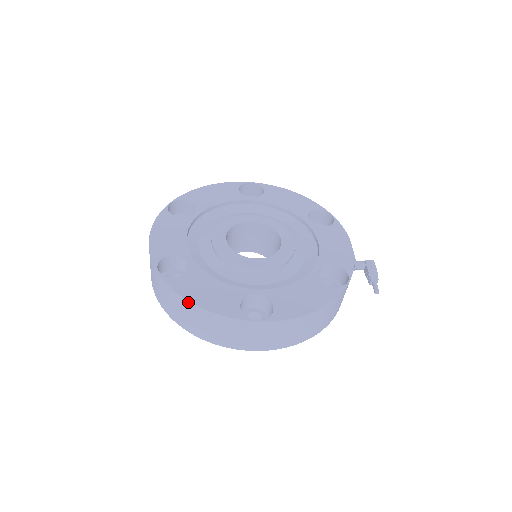
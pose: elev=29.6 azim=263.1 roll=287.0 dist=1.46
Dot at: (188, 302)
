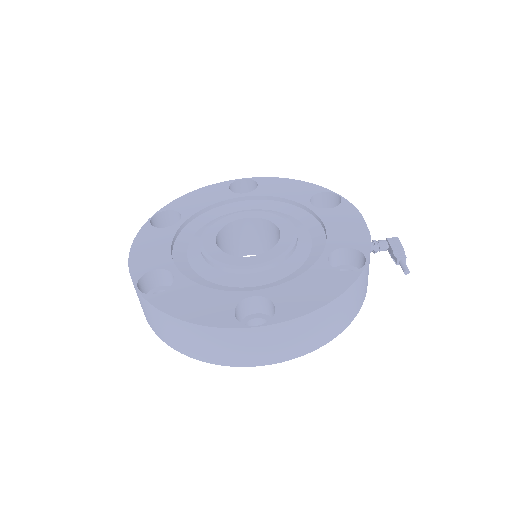
Dot at: (173, 318)
